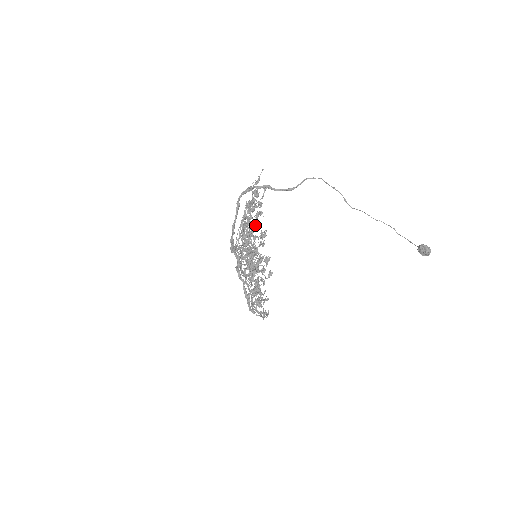
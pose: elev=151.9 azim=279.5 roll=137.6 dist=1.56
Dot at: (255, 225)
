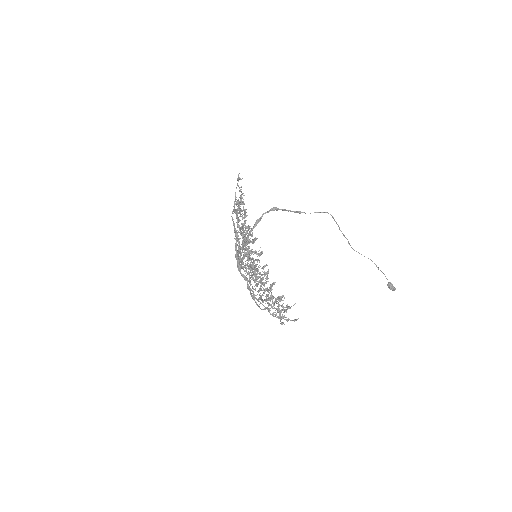
Dot at: occluded
